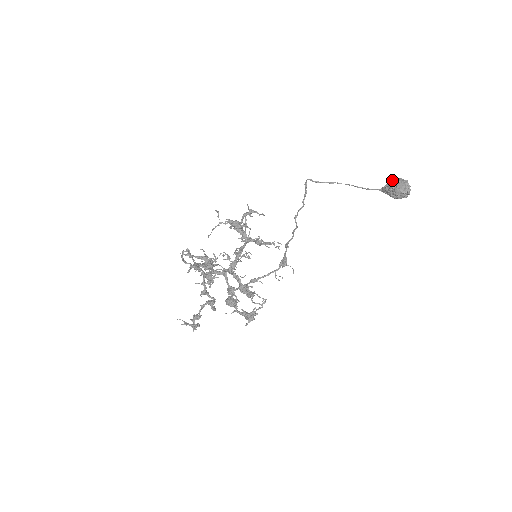
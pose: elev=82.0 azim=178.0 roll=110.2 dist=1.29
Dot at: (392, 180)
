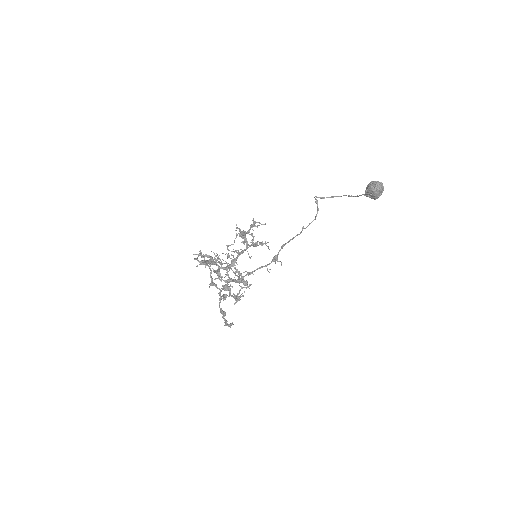
Dot at: occluded
